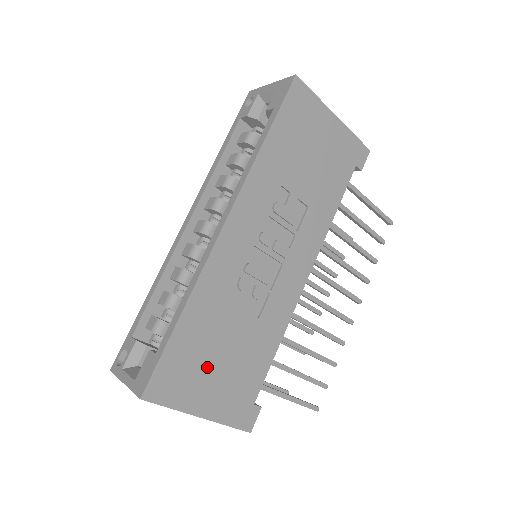
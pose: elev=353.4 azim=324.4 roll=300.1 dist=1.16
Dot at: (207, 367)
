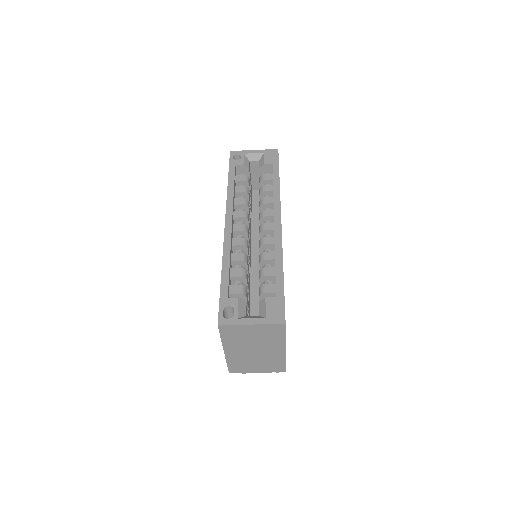
Dot at: occluded
